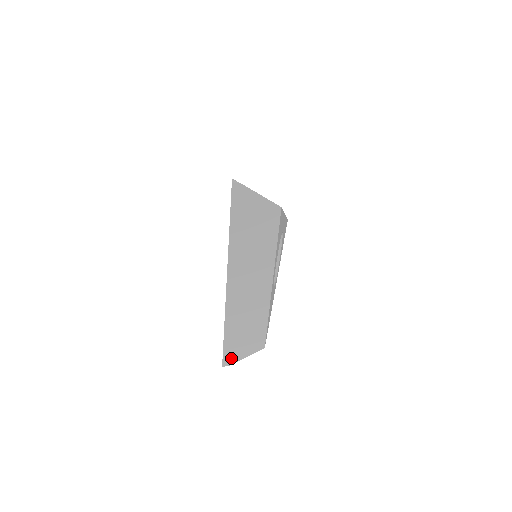
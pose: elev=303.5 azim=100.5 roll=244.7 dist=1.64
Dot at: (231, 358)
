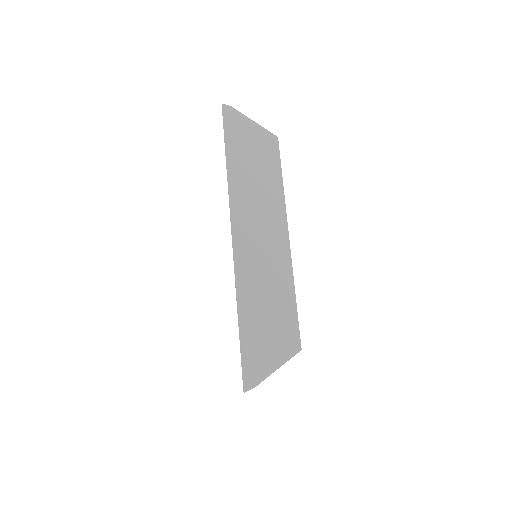
Dot at: (255, 371)
